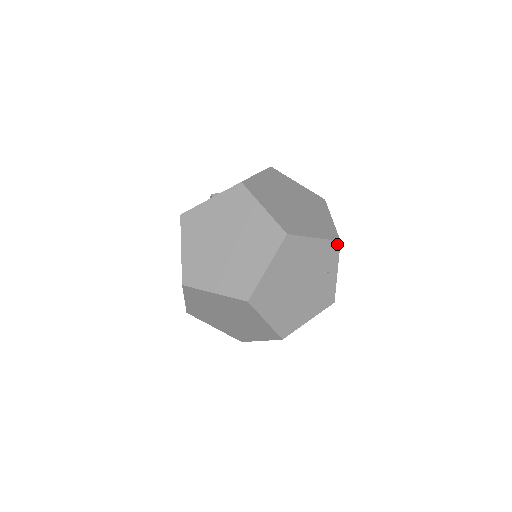
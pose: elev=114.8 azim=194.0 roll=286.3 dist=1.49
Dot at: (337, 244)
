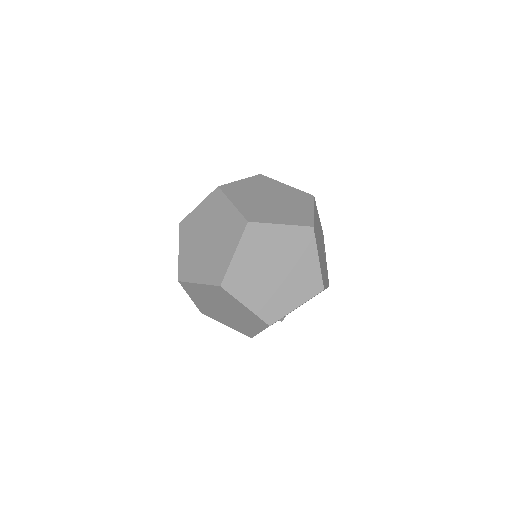
Dot at: (323, 235)
